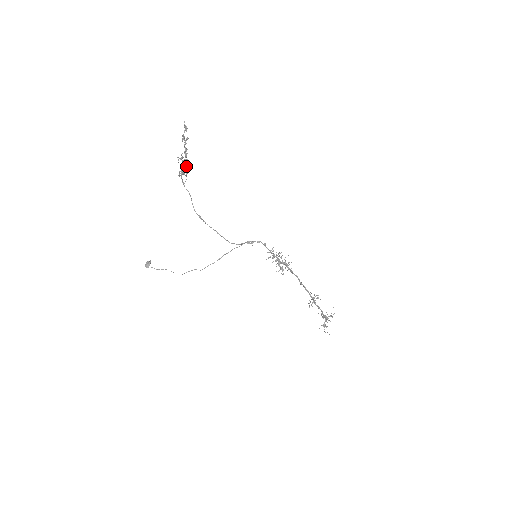
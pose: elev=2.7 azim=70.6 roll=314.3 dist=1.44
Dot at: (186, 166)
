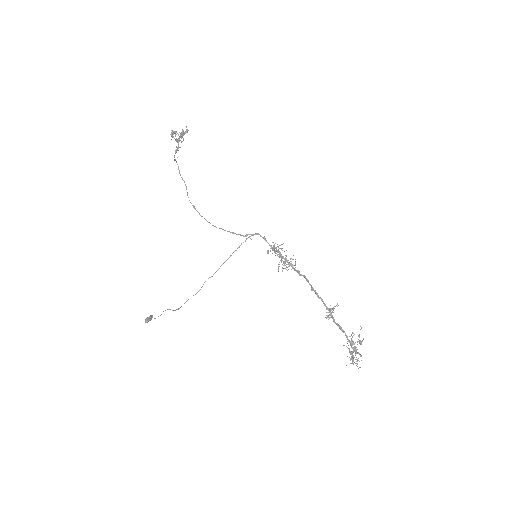
Dot at: (179, 139)
